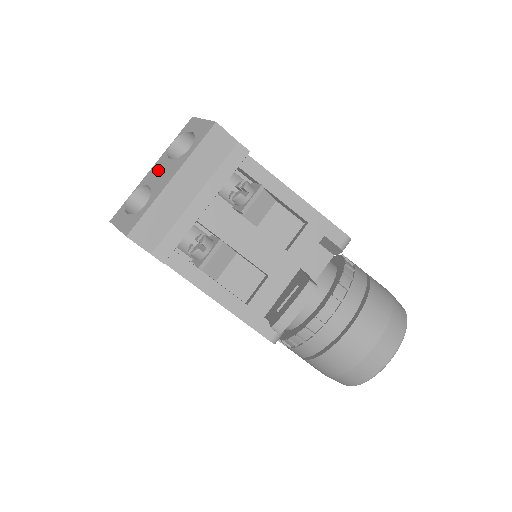
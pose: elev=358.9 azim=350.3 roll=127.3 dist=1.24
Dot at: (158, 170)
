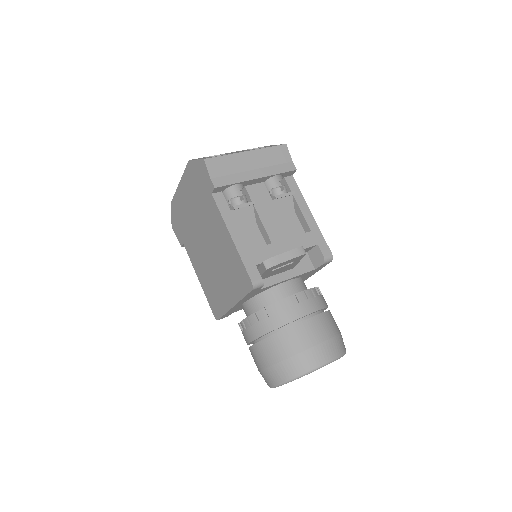
Dot at: occluded
